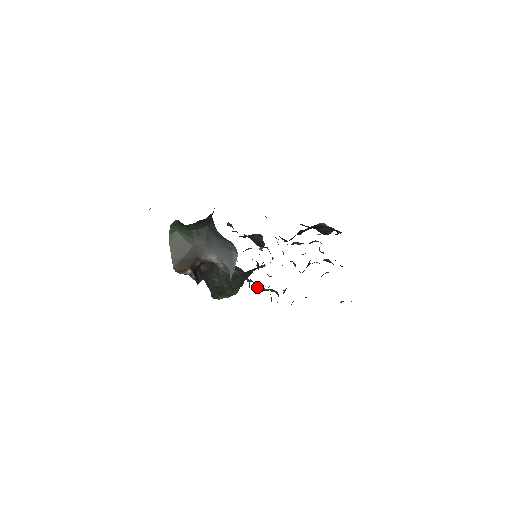
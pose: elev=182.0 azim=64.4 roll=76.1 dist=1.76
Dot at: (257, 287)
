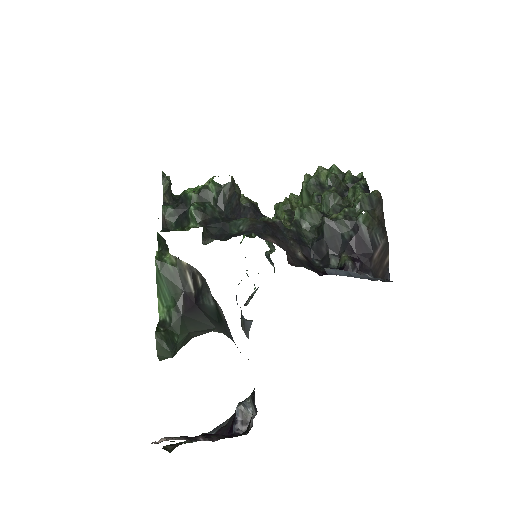
Dot at: occluded
